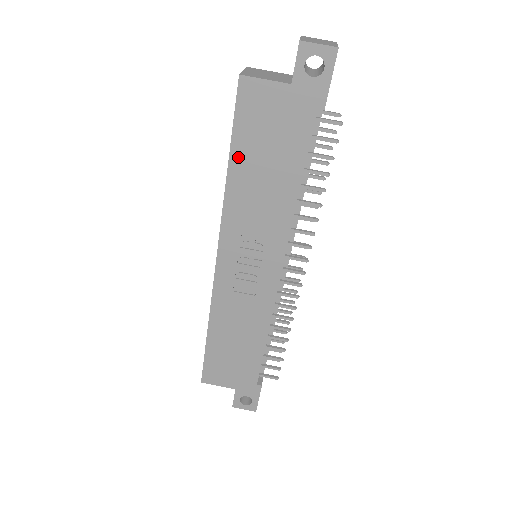
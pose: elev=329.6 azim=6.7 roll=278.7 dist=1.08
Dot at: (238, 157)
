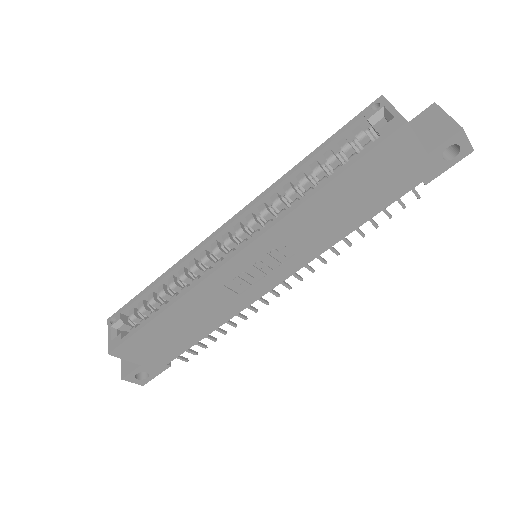
Dot at: (340, 183)
